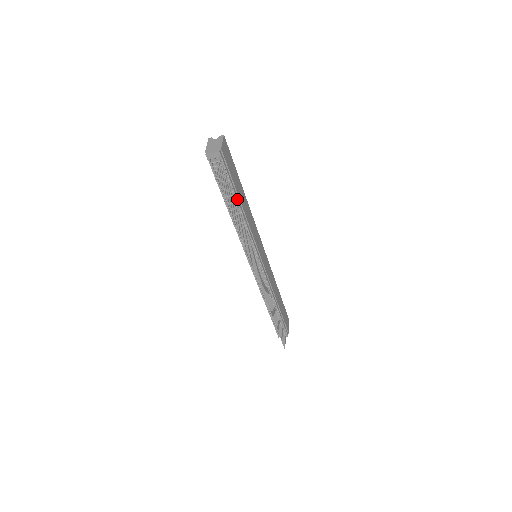
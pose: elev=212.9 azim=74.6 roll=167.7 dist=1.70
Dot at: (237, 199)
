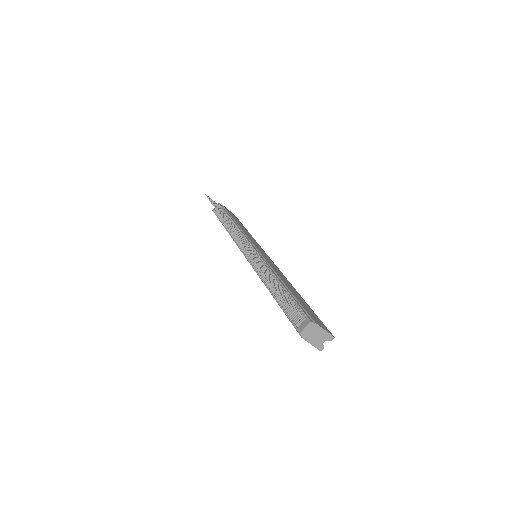
Dot at: (230, 218)
